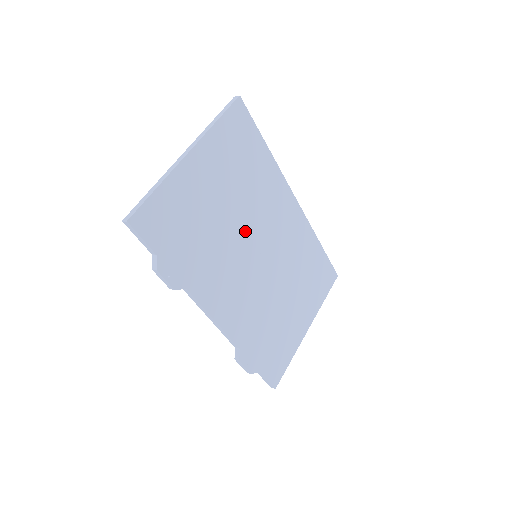
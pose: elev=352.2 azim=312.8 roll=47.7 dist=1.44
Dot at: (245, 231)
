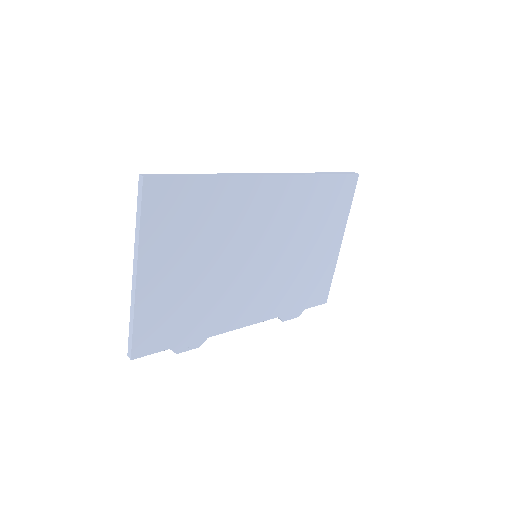
Dot at: (232, 258)
